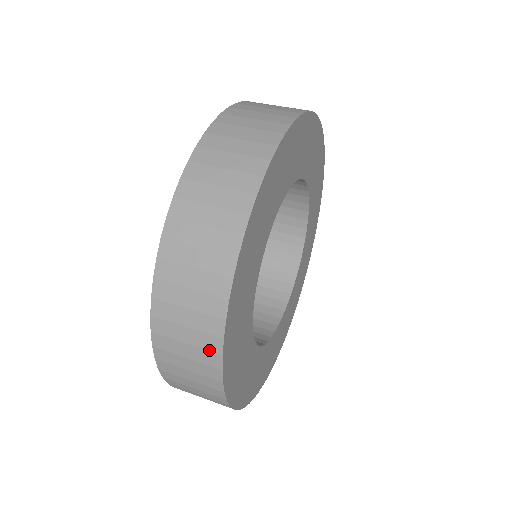
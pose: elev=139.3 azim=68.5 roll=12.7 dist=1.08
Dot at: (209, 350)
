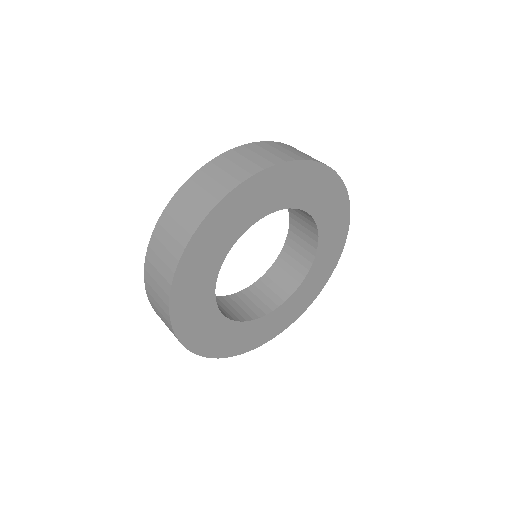
Dot at: occluded
